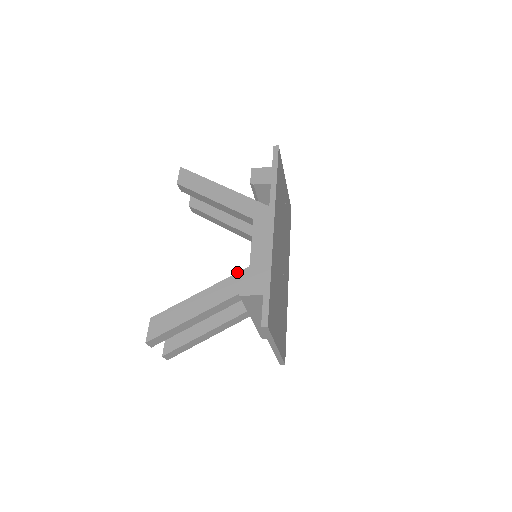
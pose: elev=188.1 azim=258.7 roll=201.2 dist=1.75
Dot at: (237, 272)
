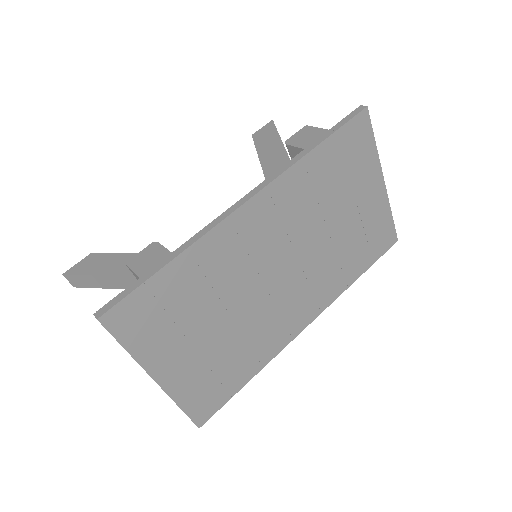
Dot at: occluded
